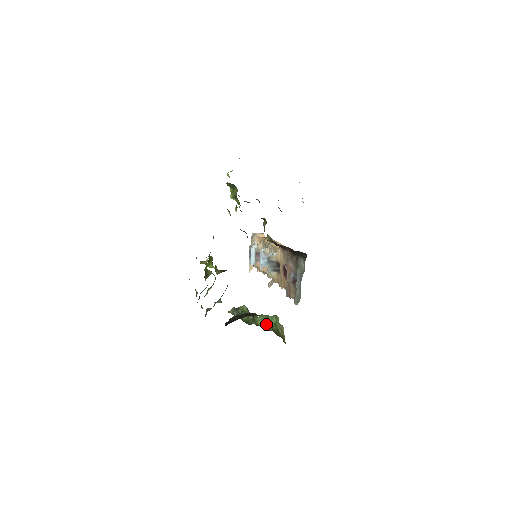
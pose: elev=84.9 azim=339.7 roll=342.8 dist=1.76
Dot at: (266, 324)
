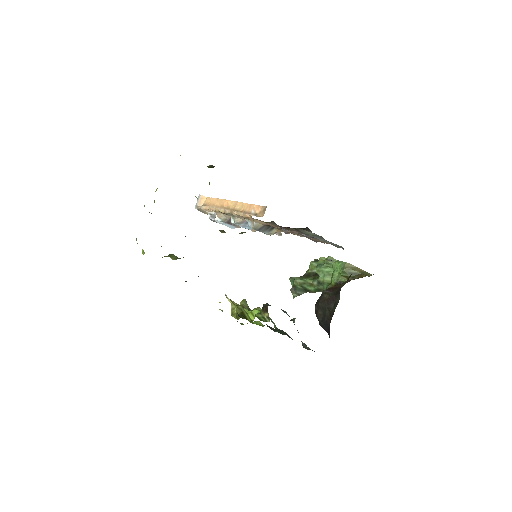
Dot at: (335, 278)
